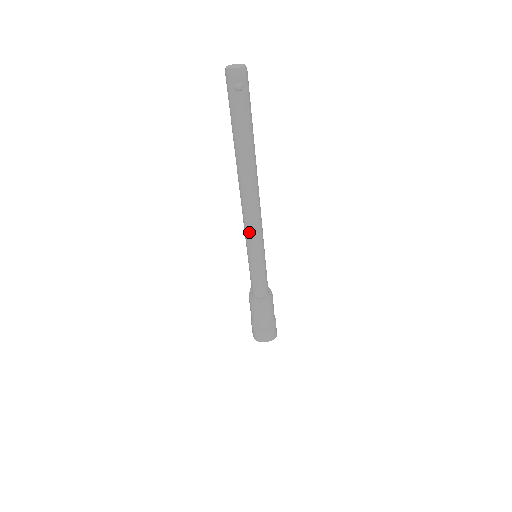
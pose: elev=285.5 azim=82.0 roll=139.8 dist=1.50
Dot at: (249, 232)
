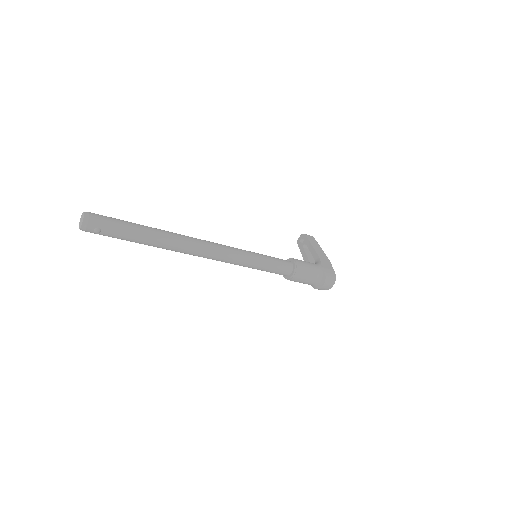
Dot at: (226, 262)
